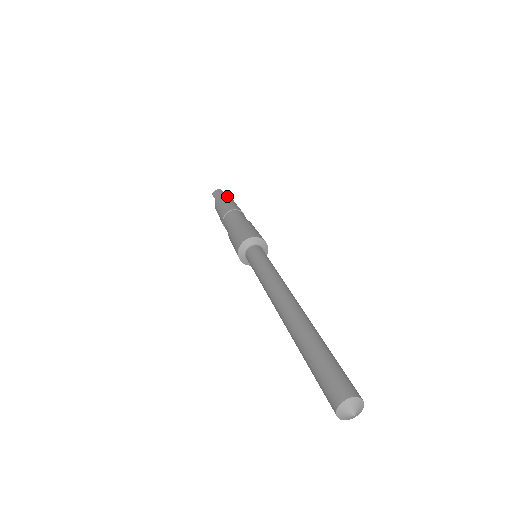
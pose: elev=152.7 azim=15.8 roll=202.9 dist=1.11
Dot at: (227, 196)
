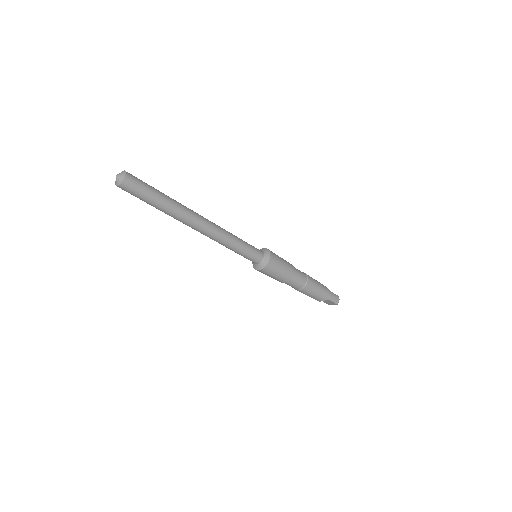
Dot at: occluded
